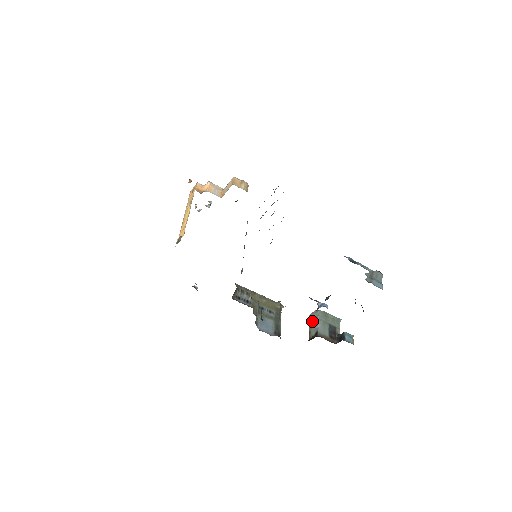
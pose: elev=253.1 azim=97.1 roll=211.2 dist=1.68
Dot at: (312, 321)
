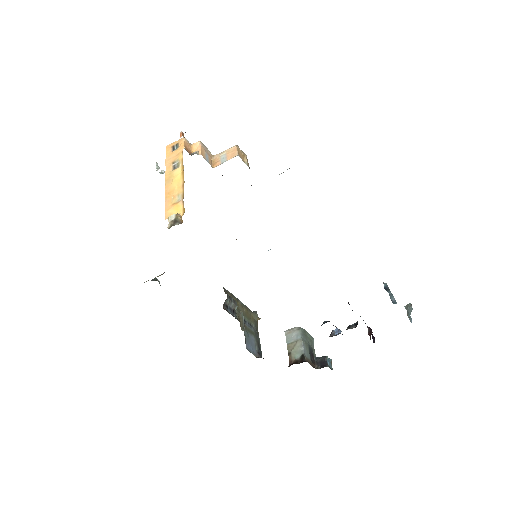
Dot at: (292, 340)
